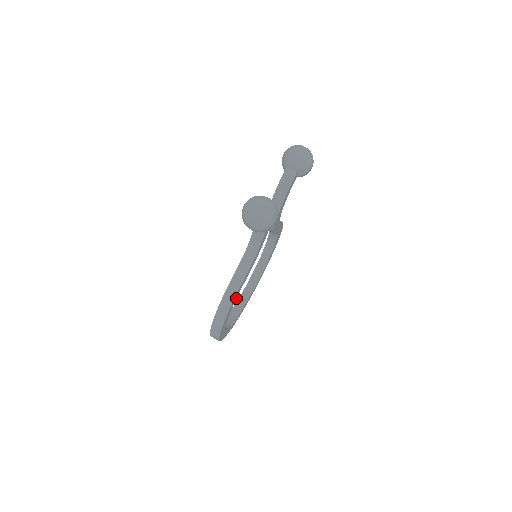
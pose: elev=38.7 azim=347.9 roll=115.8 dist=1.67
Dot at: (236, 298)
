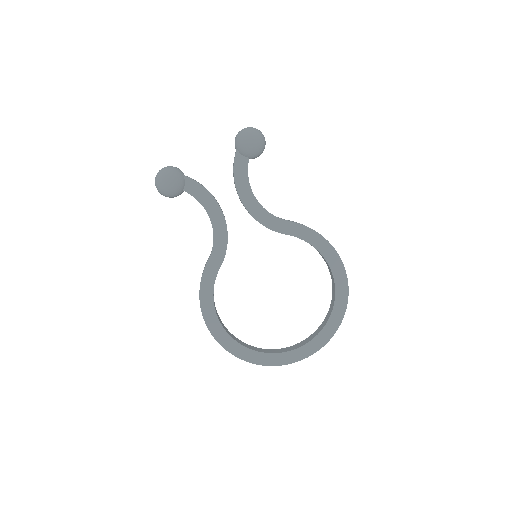
Dot at: (213, 288)
